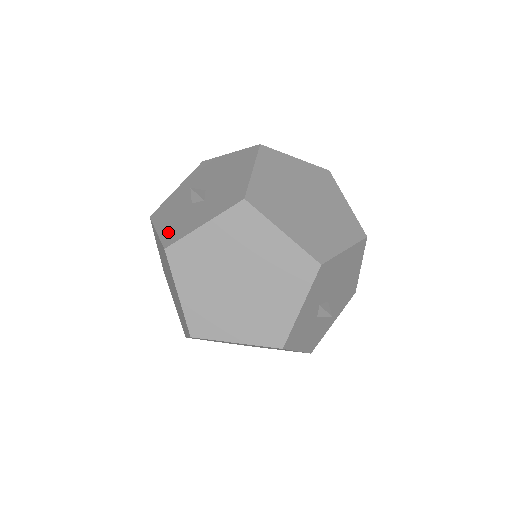
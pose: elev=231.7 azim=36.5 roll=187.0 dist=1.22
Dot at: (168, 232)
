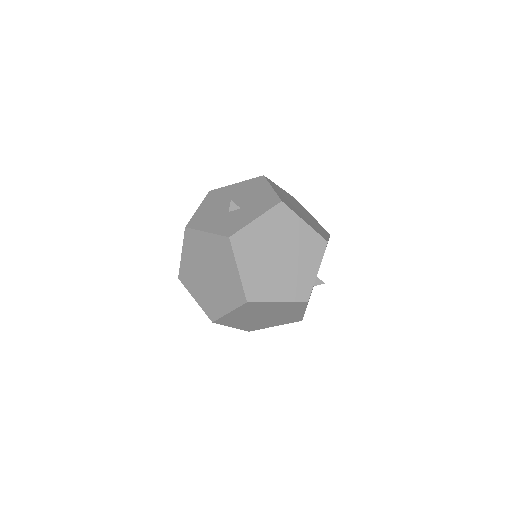
Dot at: (222, 229)
